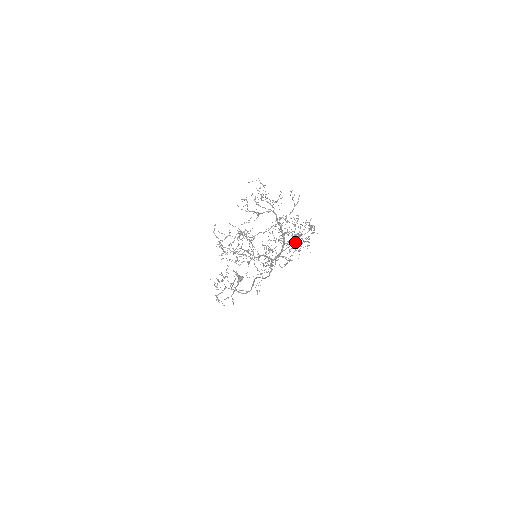
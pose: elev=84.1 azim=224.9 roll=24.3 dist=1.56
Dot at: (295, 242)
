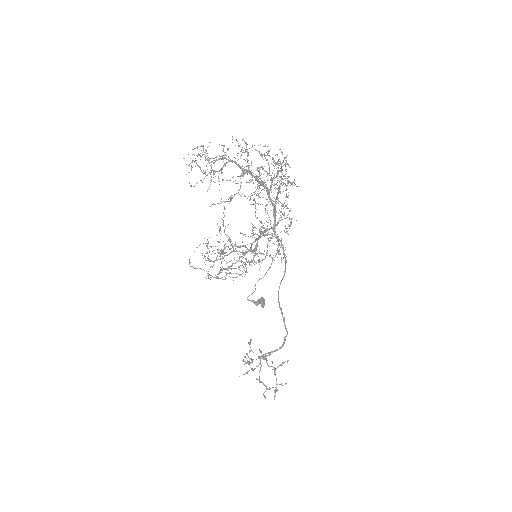
Dot at: (278, 189)
